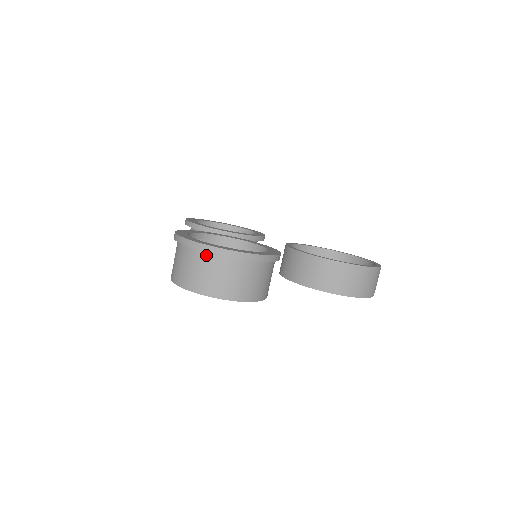
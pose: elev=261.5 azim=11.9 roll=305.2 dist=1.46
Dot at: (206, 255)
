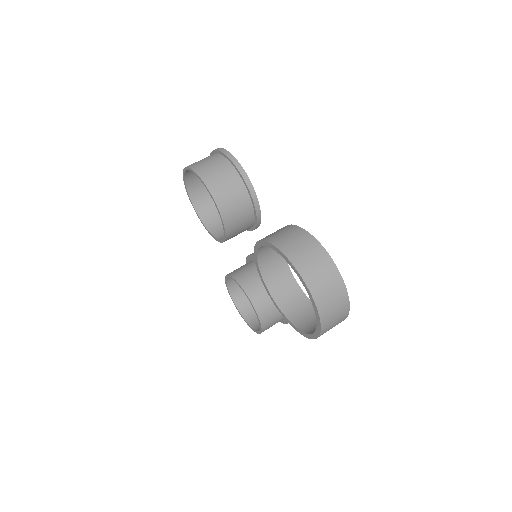
Dot at: occluded
